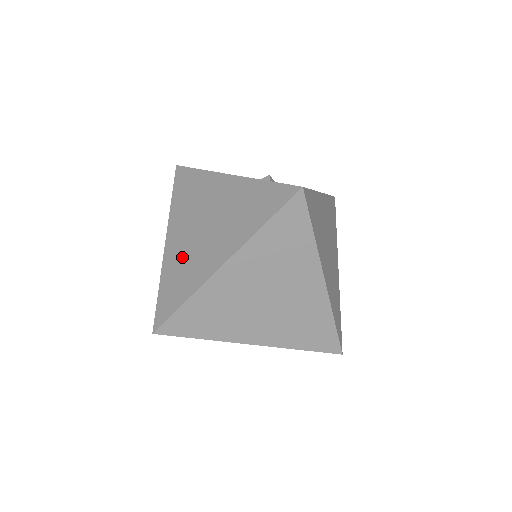
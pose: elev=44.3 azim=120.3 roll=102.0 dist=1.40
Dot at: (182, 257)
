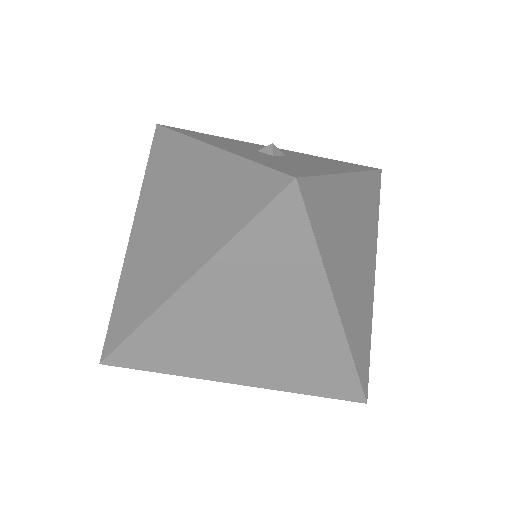
Dot at: (142, 261)
